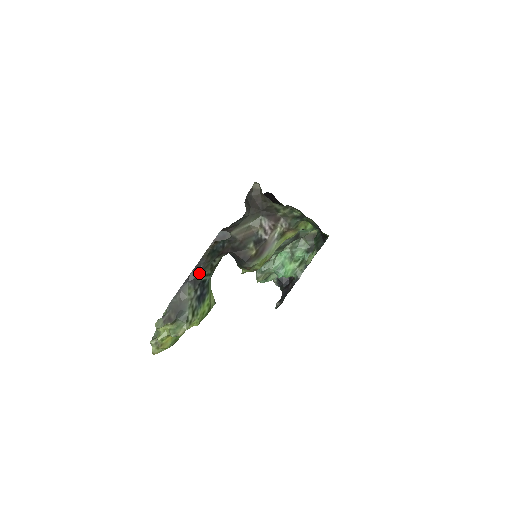
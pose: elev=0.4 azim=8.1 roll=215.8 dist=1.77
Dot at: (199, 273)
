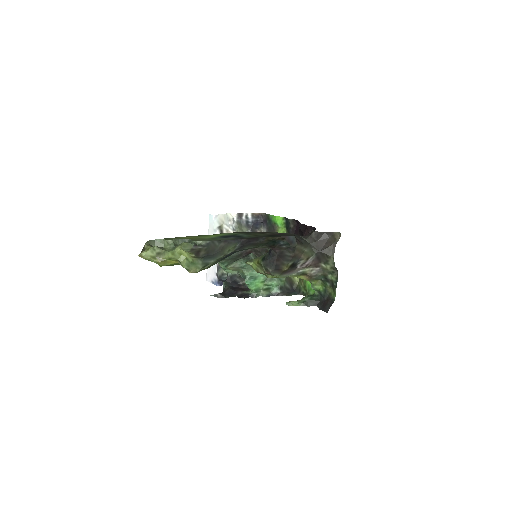
Dot at: (251, 244)
